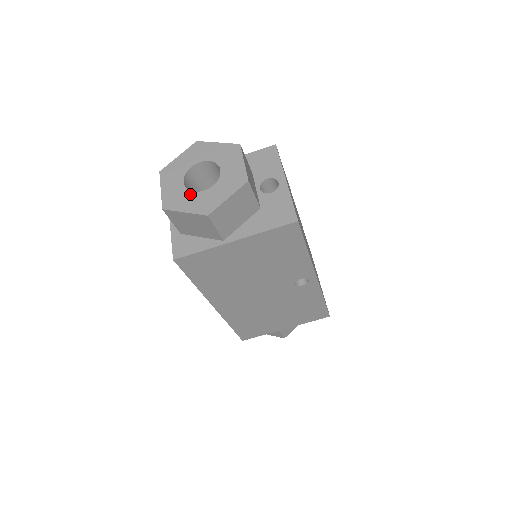
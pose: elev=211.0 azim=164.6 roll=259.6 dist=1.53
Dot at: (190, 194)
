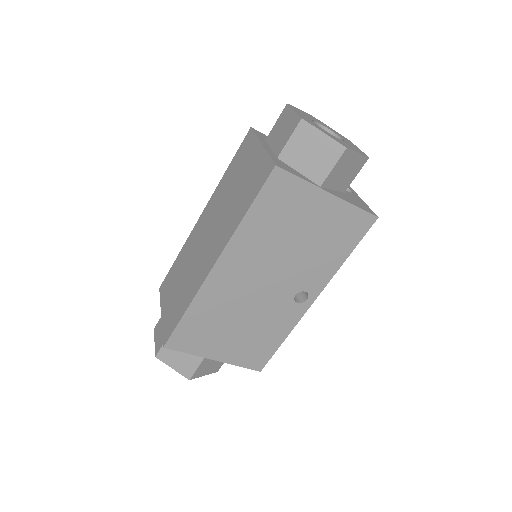
Dot at: (324, 130)
